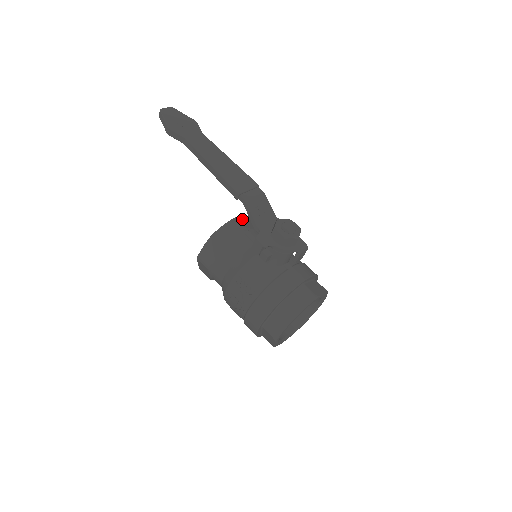
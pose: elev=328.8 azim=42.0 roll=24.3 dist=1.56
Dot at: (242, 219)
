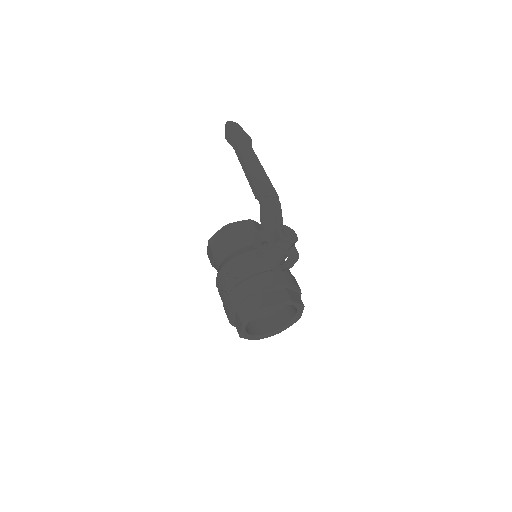
Dot at: (257, 224)
